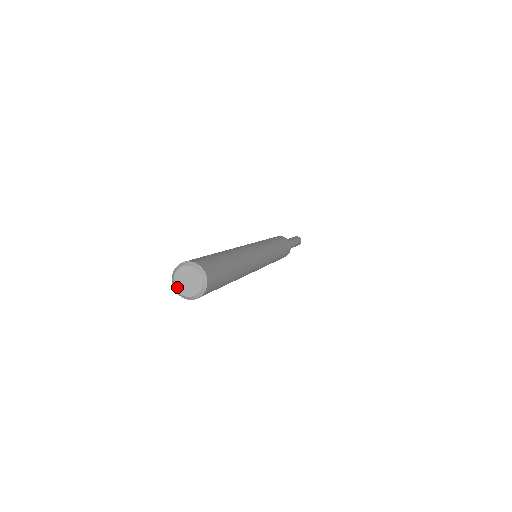
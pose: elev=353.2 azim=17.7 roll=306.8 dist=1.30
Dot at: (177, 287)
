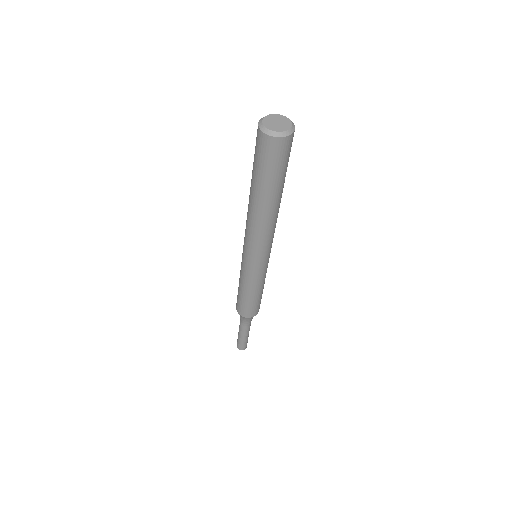
Dot at: (268, 127)
